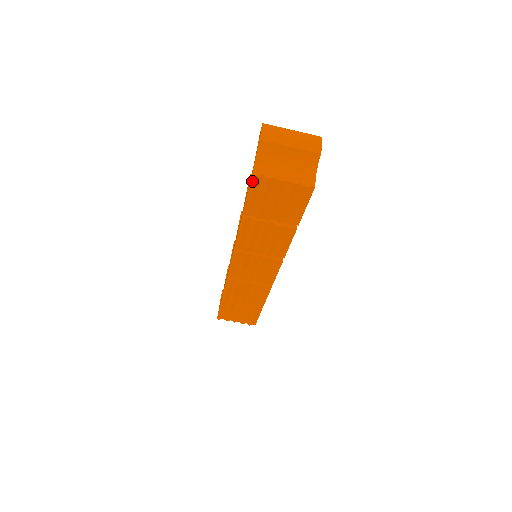
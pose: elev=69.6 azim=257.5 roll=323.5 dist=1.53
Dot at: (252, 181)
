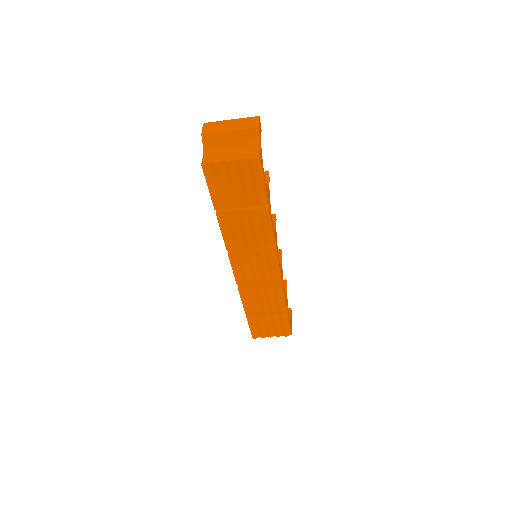
Dot at: (204, 171)
